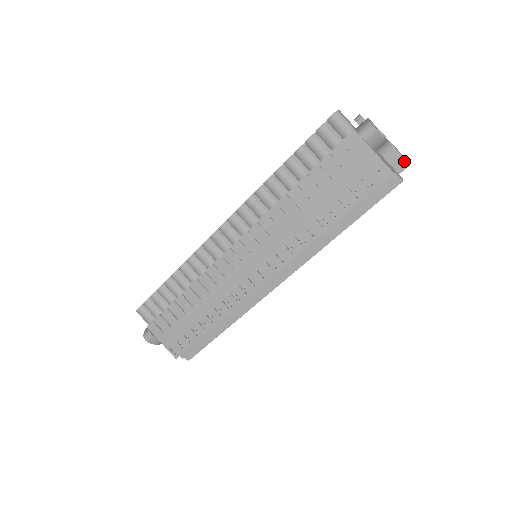
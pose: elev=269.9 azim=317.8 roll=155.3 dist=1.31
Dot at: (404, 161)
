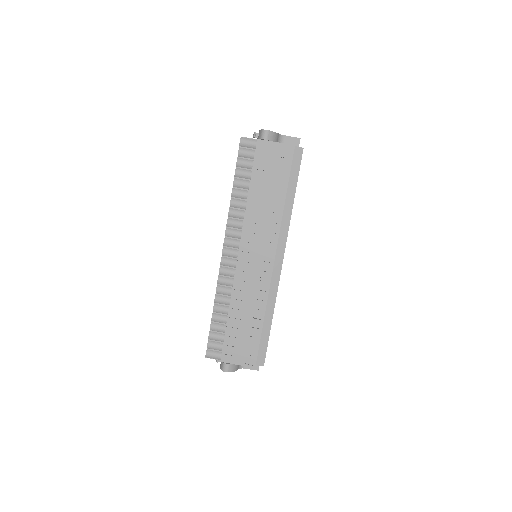
Dot at: (296, 139)
